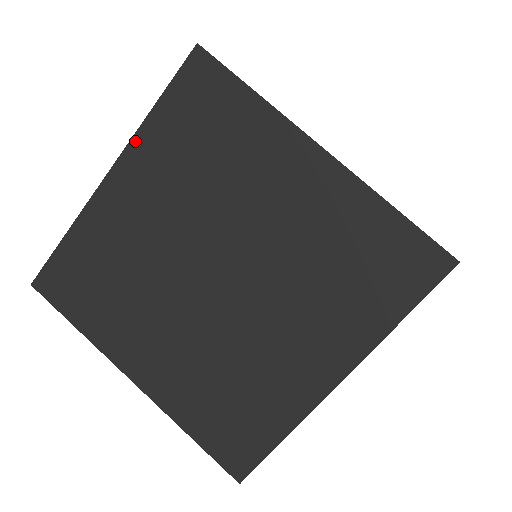
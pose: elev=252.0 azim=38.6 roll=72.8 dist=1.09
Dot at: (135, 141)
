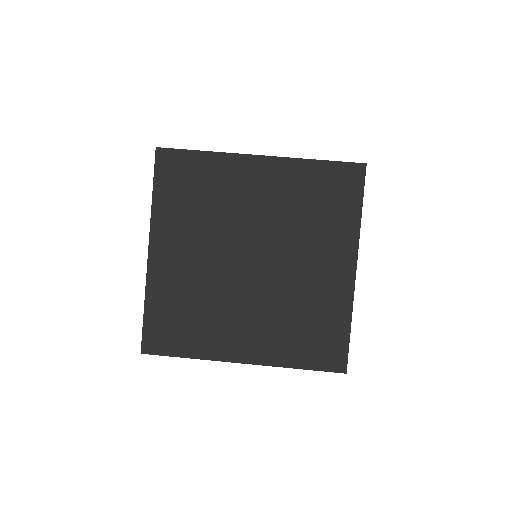
Dot at: (291, 161)
